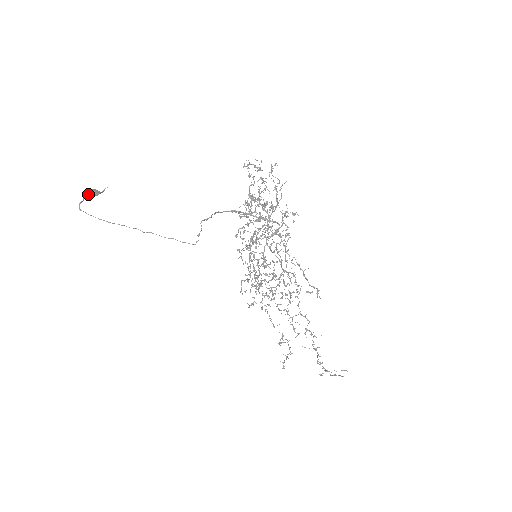
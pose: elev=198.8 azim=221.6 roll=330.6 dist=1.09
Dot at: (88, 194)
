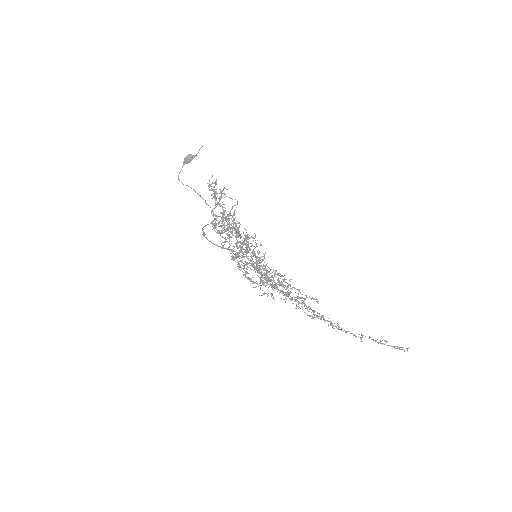
Dot at: (185, 162)
